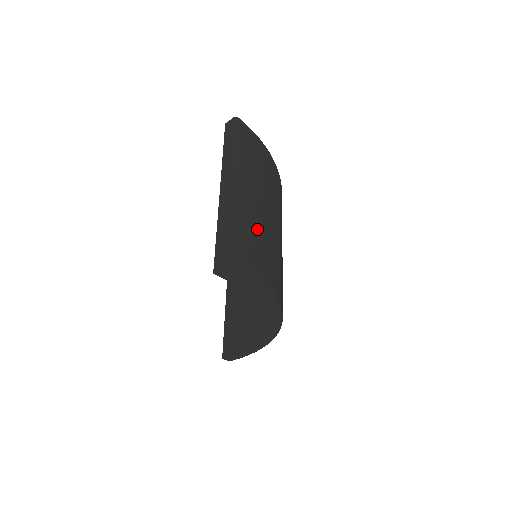
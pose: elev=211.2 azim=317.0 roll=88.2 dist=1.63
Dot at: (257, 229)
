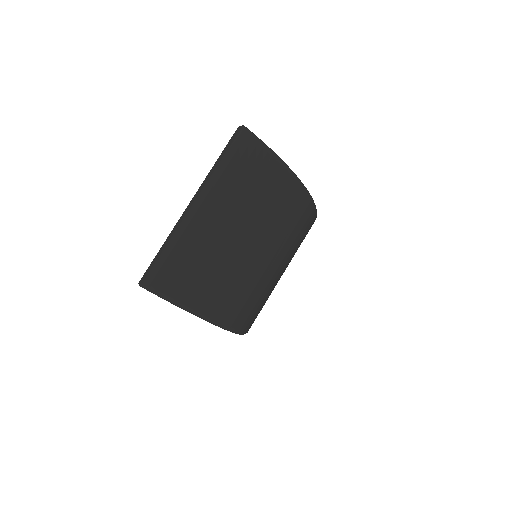
Dot at: (207, 254)
